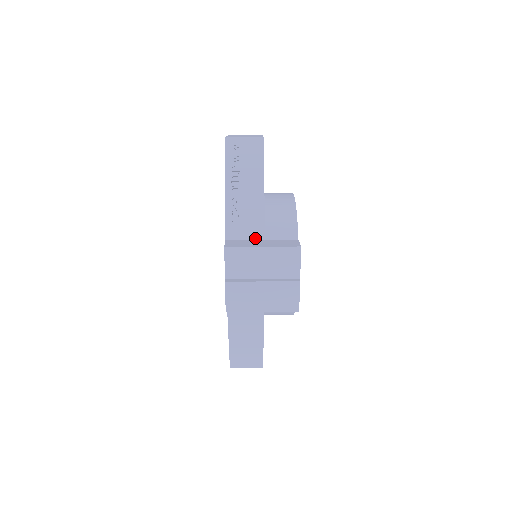
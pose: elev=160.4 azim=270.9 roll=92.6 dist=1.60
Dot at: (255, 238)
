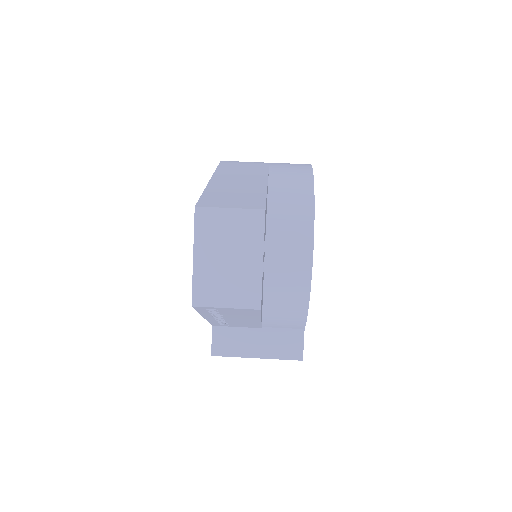
Dot at: (249, 327)
